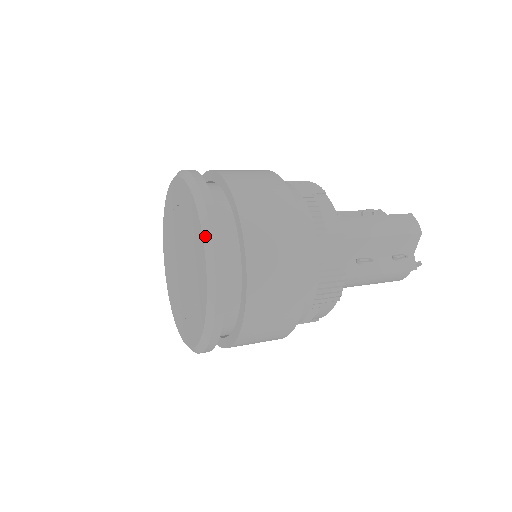
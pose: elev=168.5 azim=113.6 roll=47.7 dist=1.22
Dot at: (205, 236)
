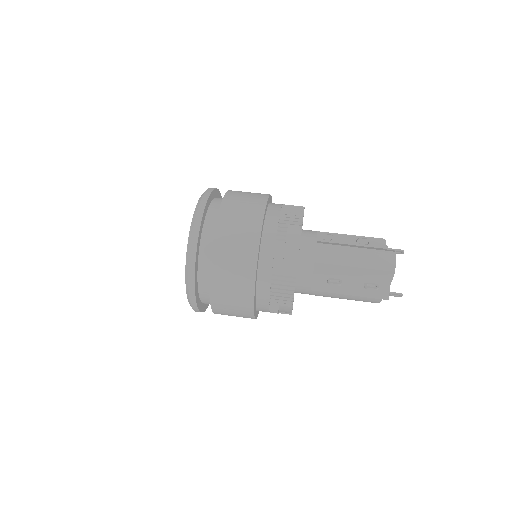
Dot at: (188, 245)
